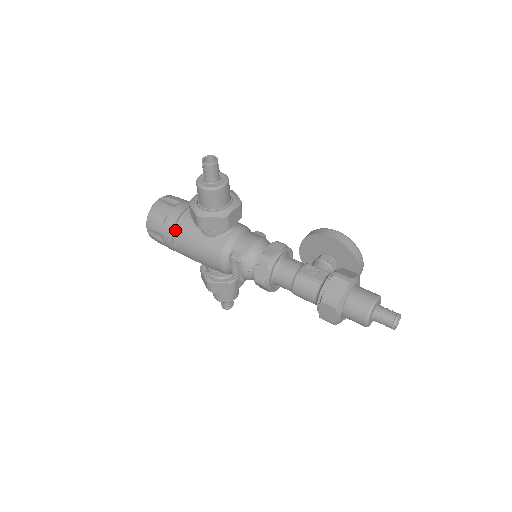
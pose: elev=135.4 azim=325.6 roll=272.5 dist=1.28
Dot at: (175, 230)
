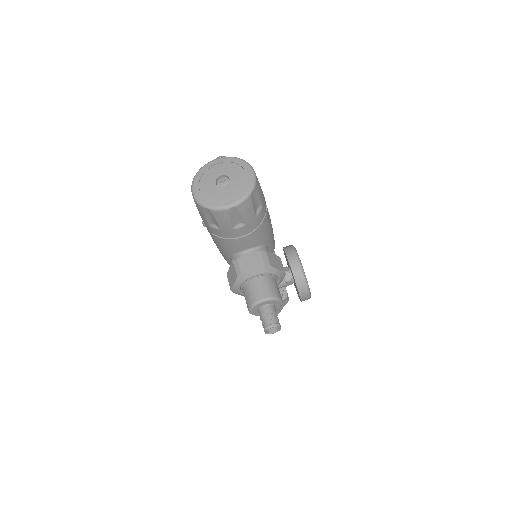
Dot at: (214, 236)
